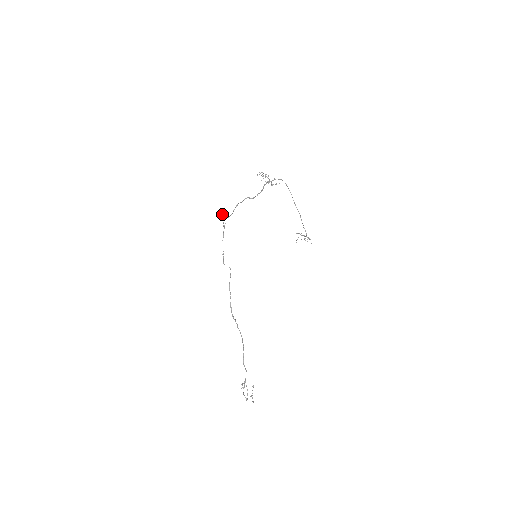
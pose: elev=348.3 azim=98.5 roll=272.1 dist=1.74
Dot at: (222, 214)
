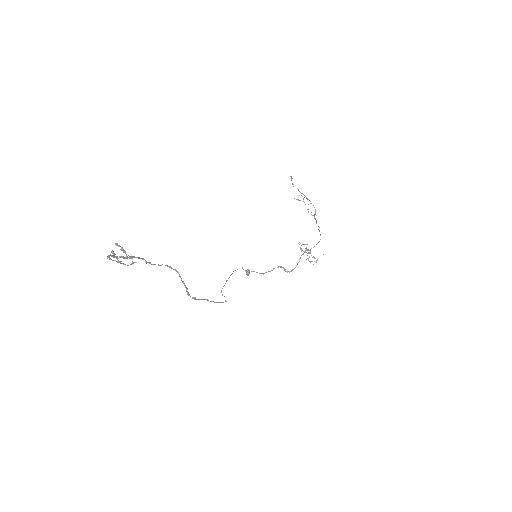
Dot at: occluded
